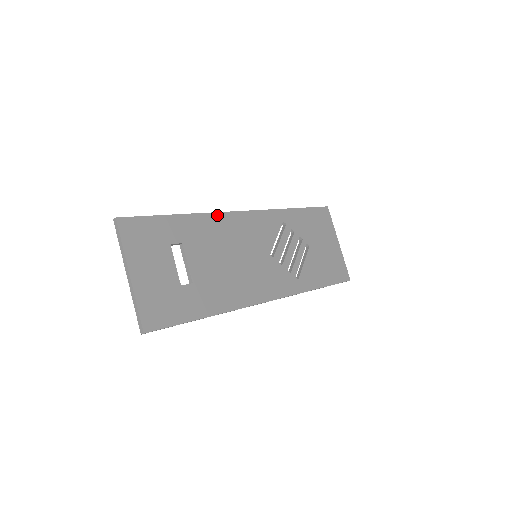
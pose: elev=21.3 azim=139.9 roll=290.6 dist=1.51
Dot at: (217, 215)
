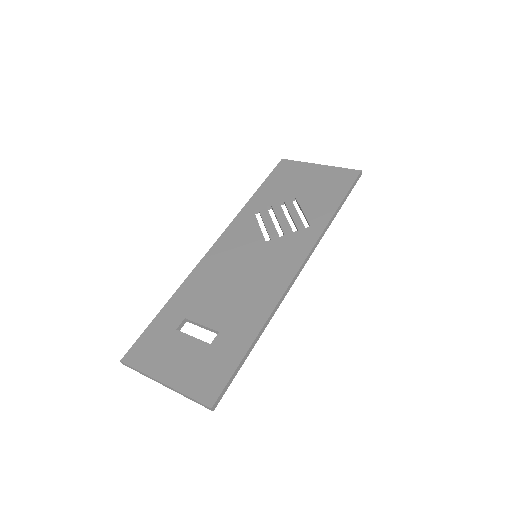
Dot at: (195, 271)
